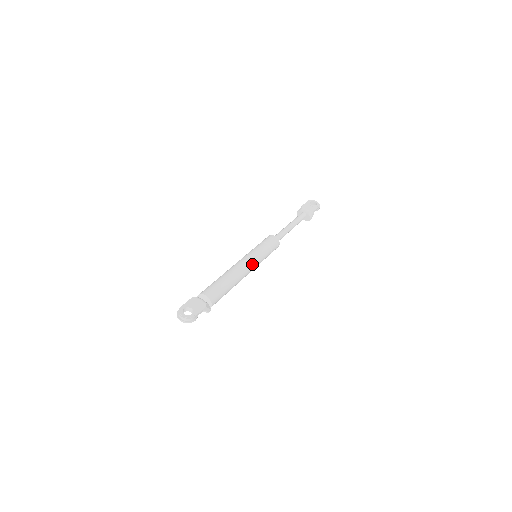
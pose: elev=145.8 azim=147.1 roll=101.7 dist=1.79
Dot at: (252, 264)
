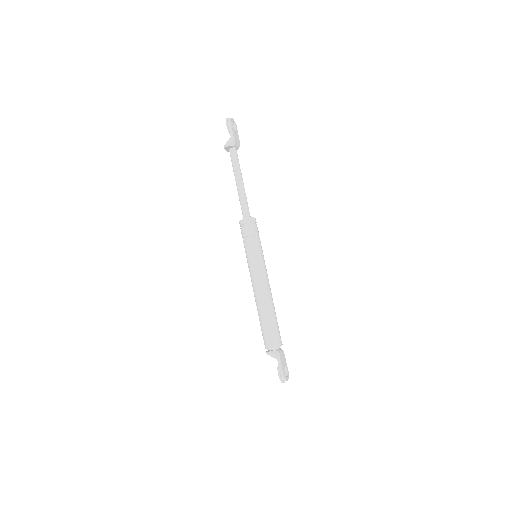
Dot at: occluded
